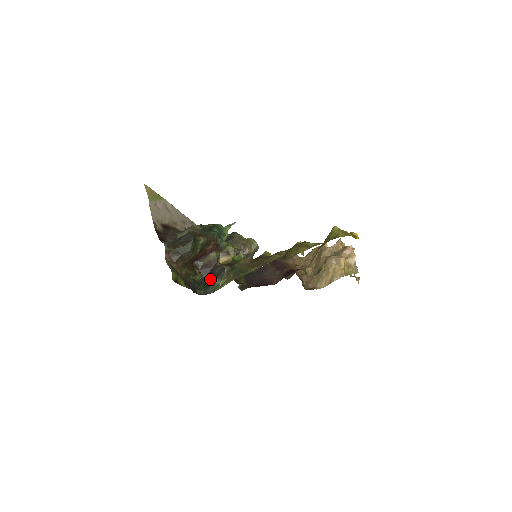
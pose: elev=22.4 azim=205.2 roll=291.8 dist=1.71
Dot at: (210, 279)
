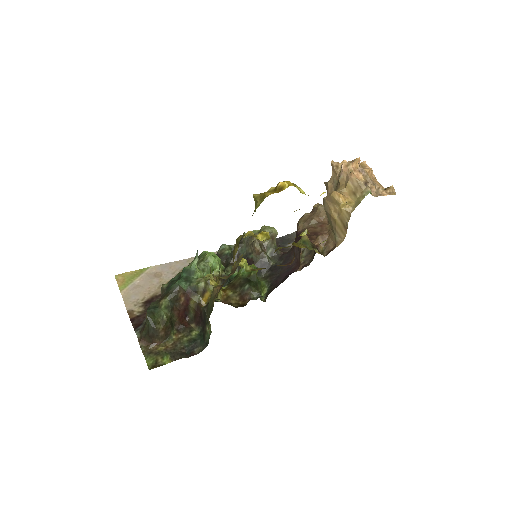
Dot at: (204, 328)
